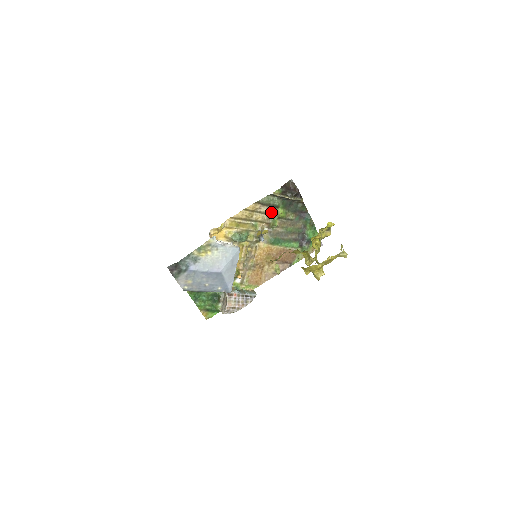
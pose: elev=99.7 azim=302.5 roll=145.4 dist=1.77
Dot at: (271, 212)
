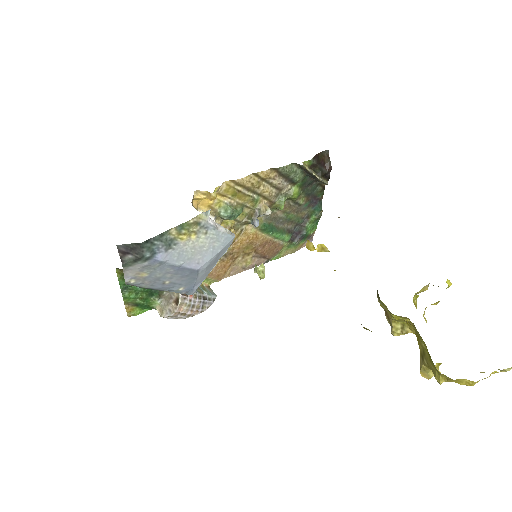
Dot at: (283, 187)
